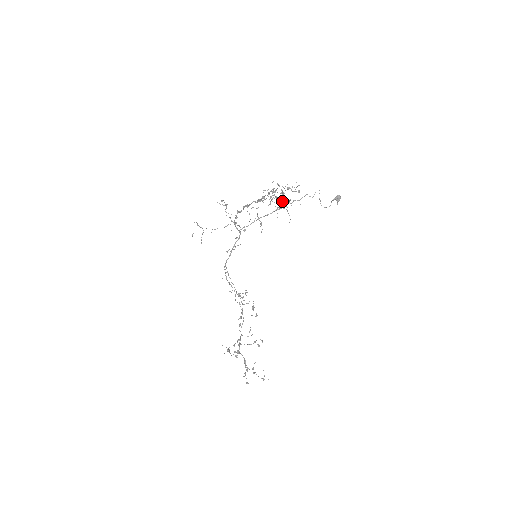
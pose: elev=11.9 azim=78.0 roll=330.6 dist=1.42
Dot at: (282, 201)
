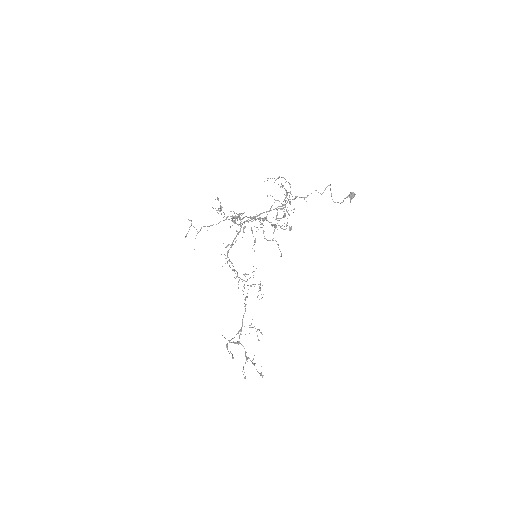
Dot at: (273, 232)
